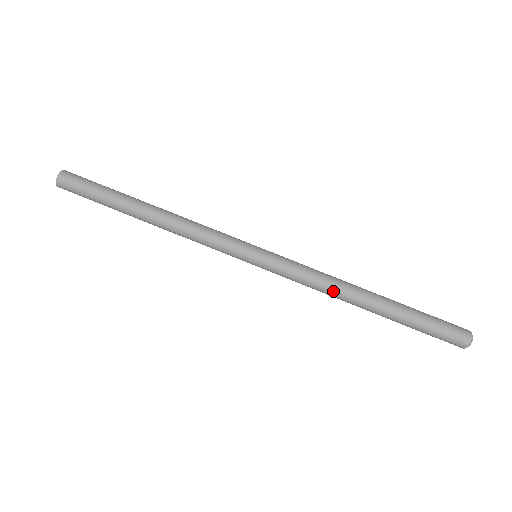
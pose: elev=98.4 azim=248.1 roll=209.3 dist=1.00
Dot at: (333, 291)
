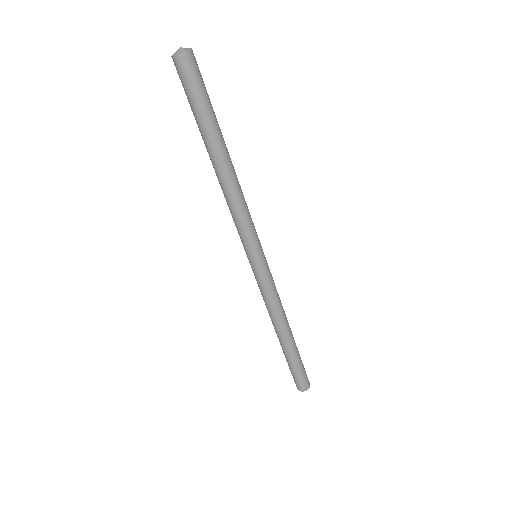
Dot at: (271, 316)
